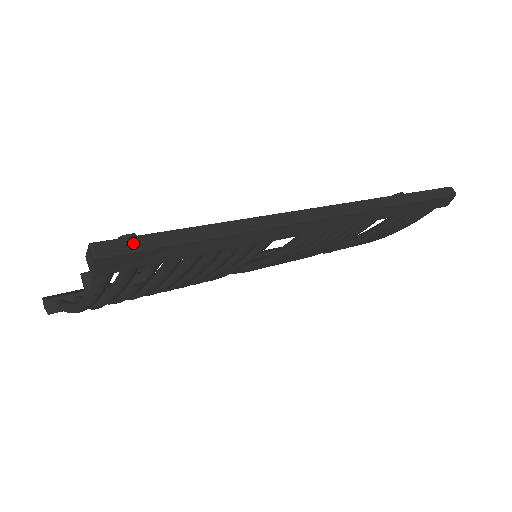
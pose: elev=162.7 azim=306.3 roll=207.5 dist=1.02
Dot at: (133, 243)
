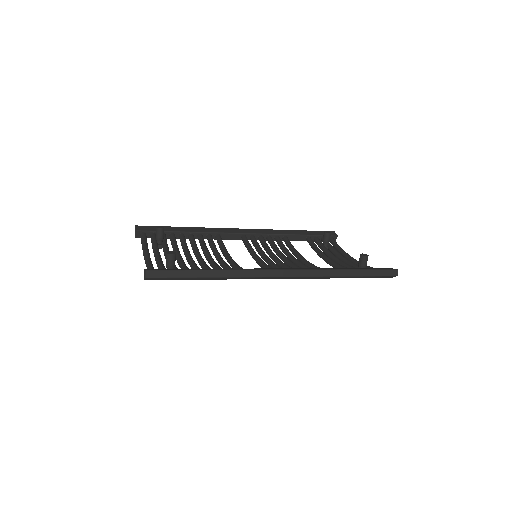
Dot at: (165, 274)
